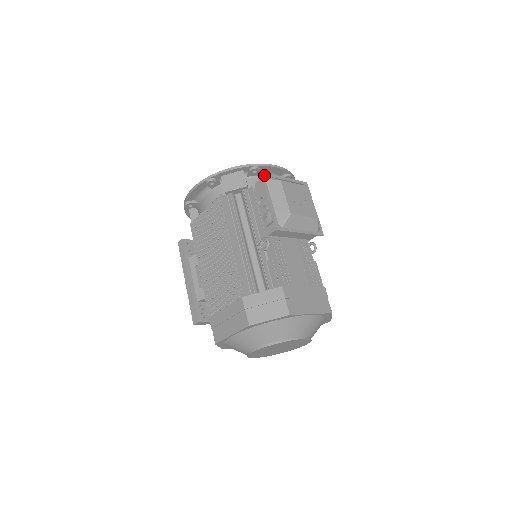
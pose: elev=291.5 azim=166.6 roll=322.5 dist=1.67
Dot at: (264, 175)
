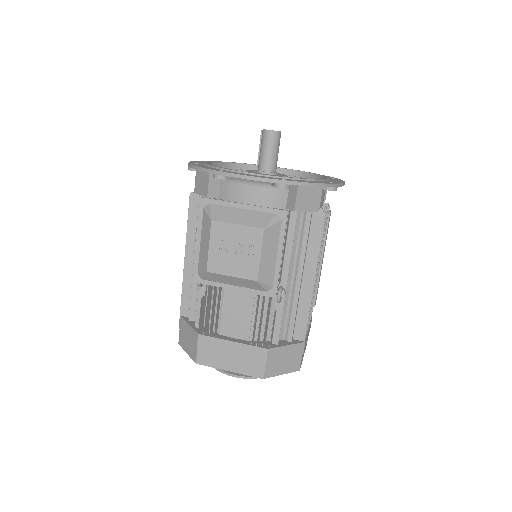
Dot at: (204, 202)
